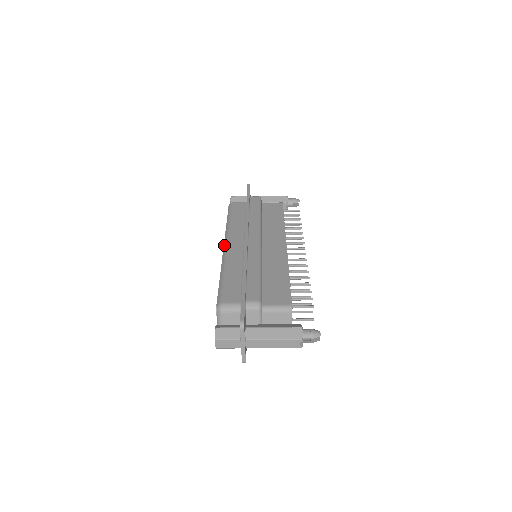
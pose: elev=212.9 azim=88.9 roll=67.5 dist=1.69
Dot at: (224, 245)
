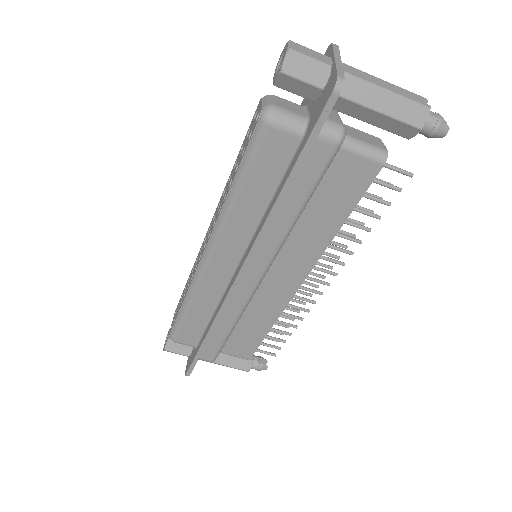
Dot at: occluded
